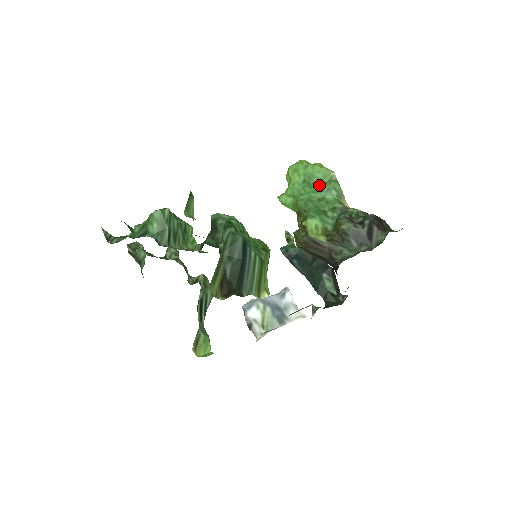
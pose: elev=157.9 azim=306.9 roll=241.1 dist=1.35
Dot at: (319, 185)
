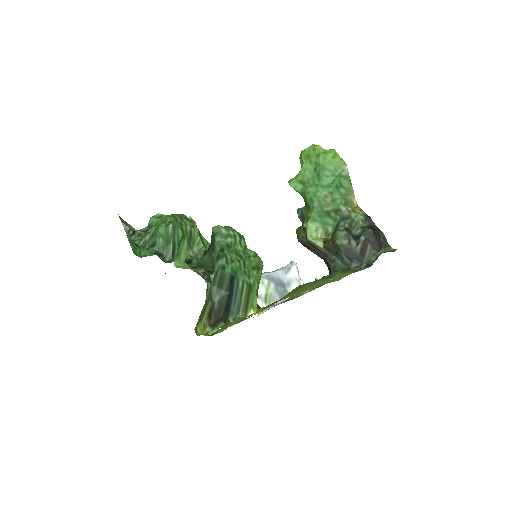
Dot at: (328, 179)
